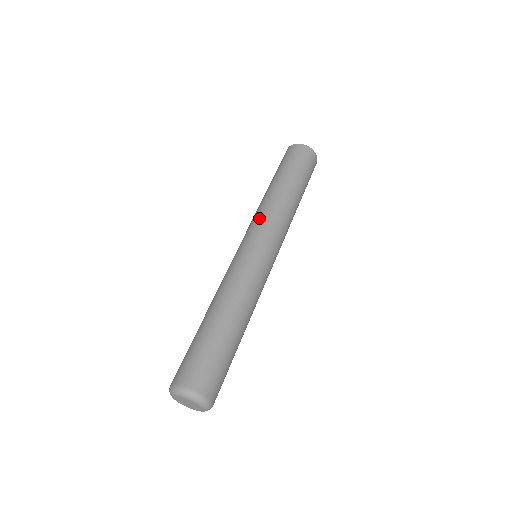
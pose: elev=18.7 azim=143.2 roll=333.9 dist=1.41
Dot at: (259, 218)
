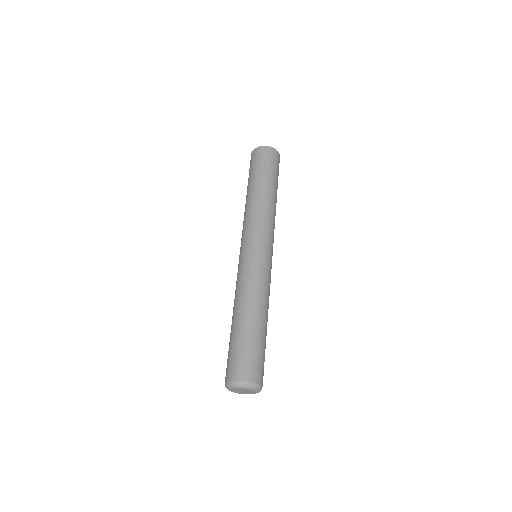
Dot at: (247, 225)
